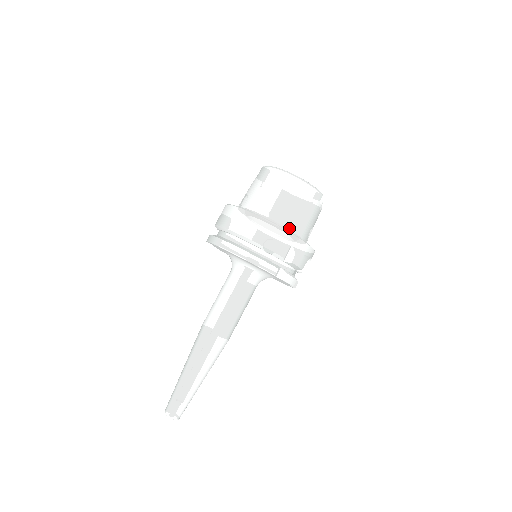
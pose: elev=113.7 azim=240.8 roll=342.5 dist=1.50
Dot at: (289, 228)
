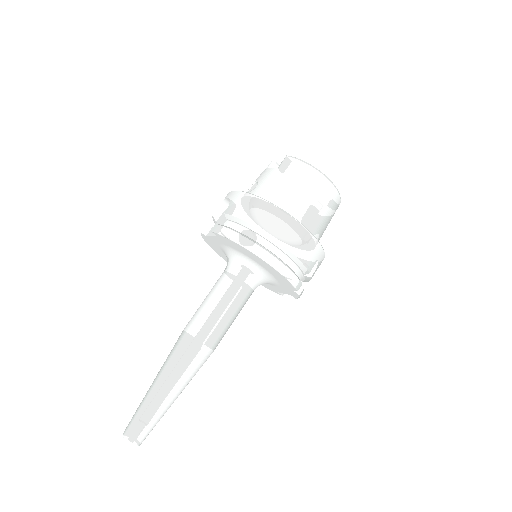
Dot at: occluded
